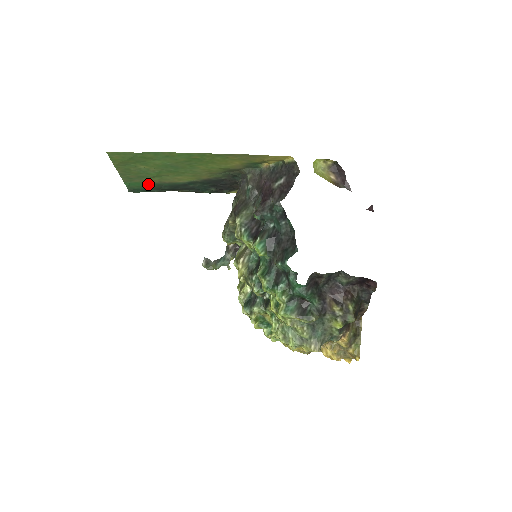
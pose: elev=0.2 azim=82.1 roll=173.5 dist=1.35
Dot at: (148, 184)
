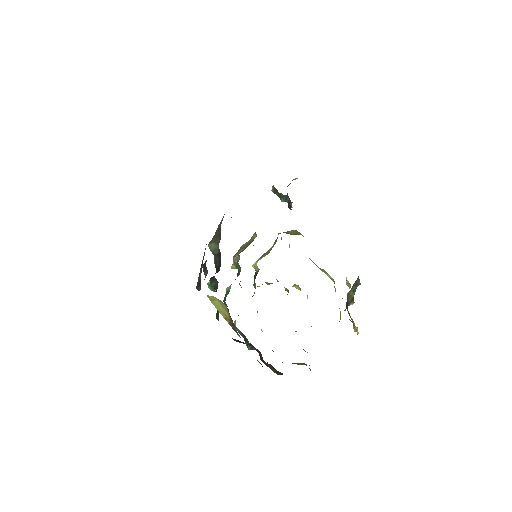
Dot at: occluded
